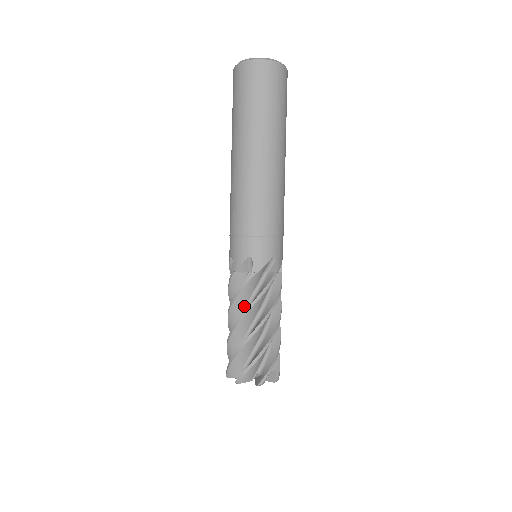
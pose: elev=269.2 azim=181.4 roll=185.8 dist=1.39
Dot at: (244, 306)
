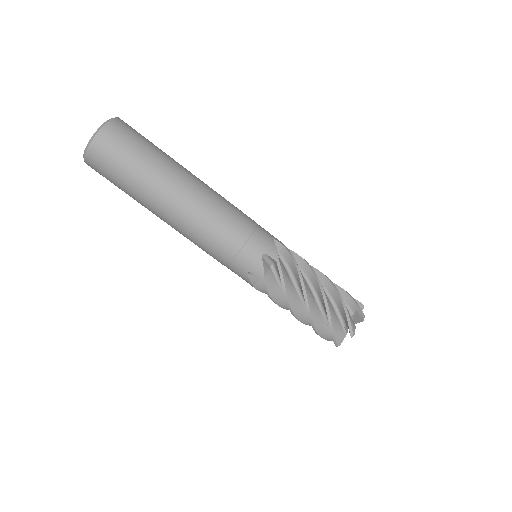
Dot at: occluded
